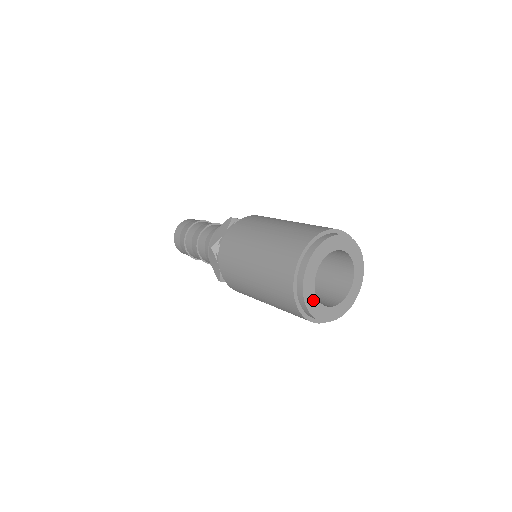
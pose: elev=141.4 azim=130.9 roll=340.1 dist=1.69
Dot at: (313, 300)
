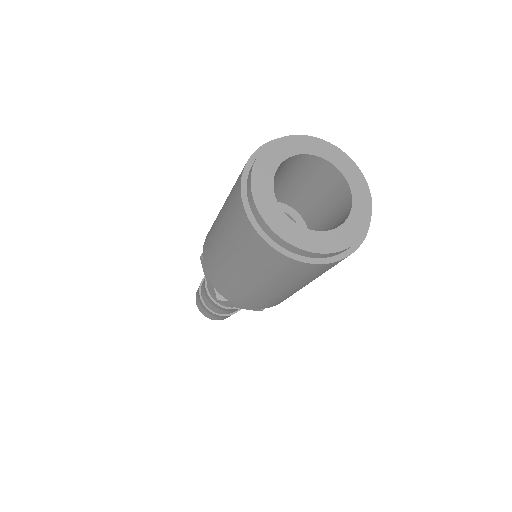
Dot at: (319, 239)
